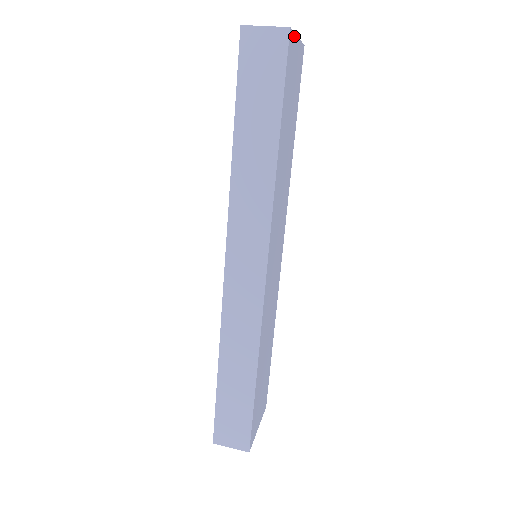
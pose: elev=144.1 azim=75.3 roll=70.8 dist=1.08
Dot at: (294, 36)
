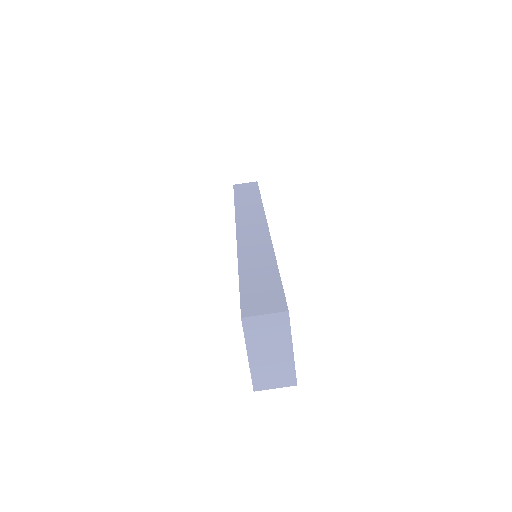
Dot at: (294, 364)
